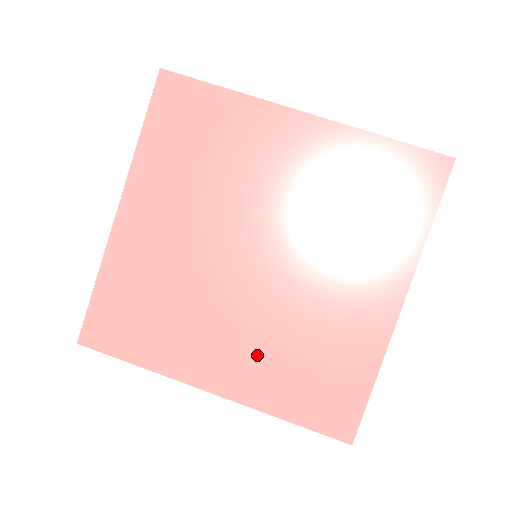
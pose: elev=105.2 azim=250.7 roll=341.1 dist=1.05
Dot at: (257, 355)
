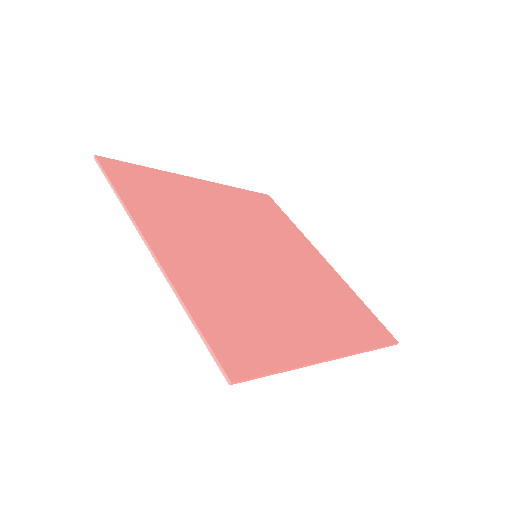
Dot at: (210, 273)
